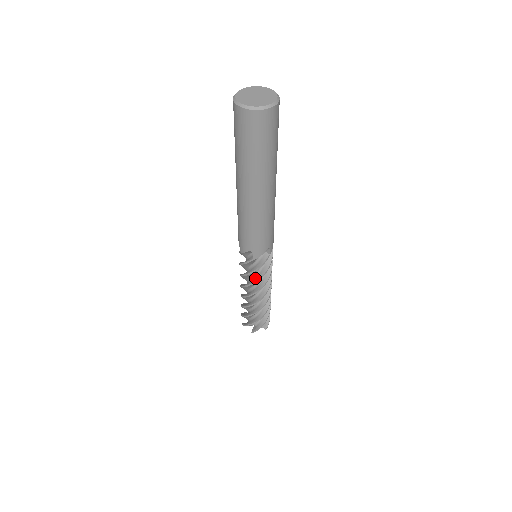
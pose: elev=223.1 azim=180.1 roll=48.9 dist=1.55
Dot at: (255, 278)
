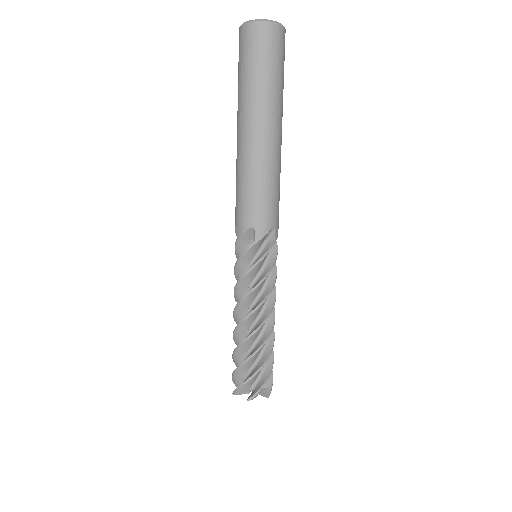
Dot at: occluded
